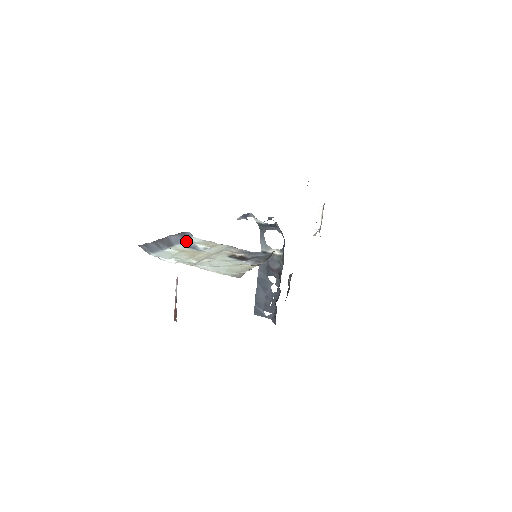
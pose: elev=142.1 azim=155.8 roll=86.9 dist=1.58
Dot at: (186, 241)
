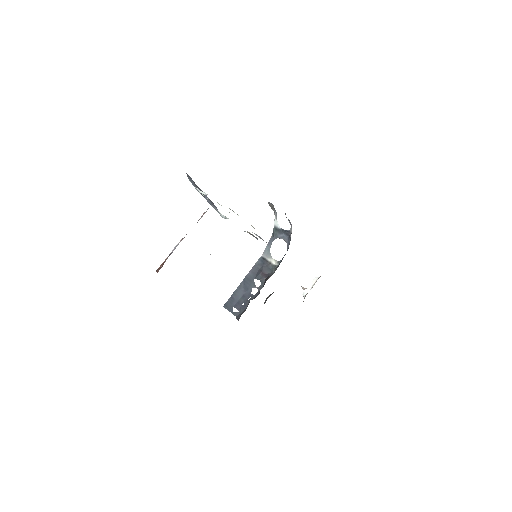
Dot at: (213, 207)
